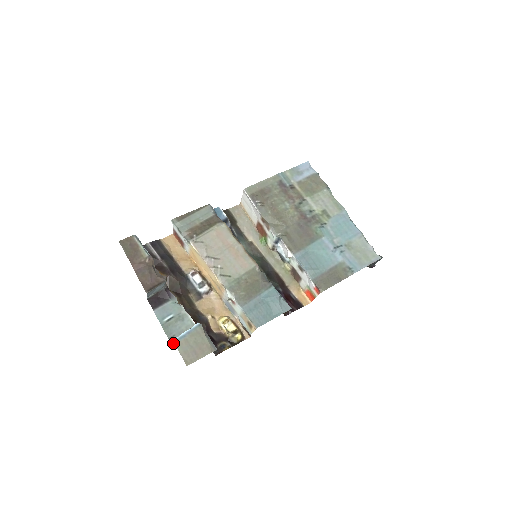
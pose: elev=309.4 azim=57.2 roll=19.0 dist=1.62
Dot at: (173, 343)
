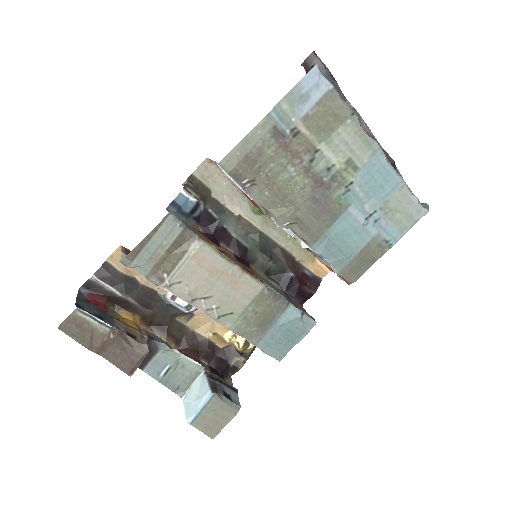
Dot at: (184, 408)
